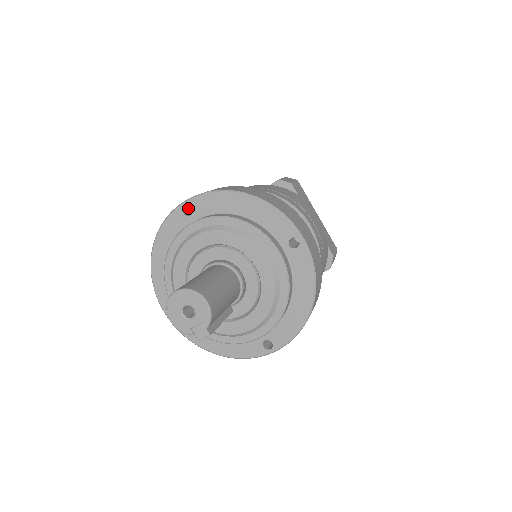
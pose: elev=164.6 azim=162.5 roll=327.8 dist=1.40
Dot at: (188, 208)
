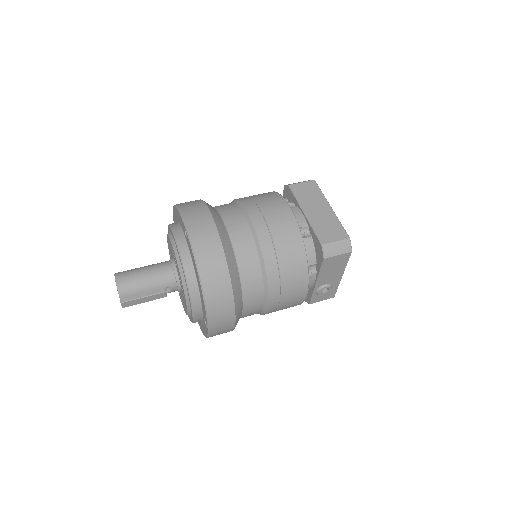
Dot at: occluded
